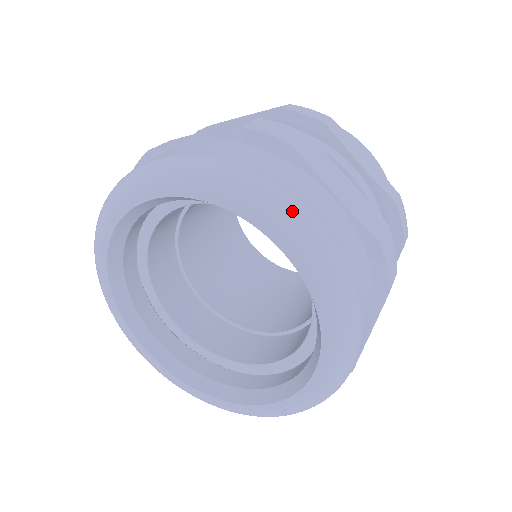
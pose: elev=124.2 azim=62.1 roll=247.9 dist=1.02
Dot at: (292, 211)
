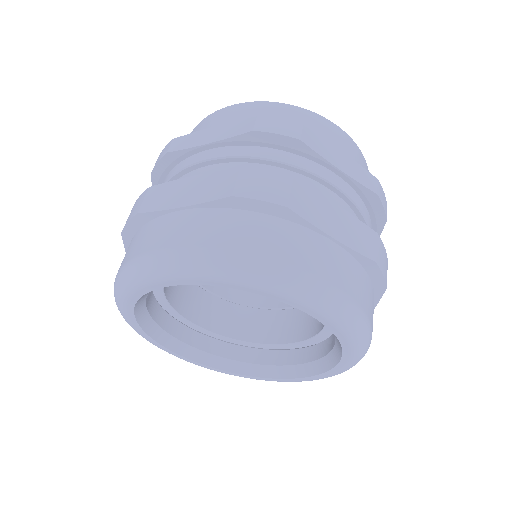
Dot at: (307, 284)
